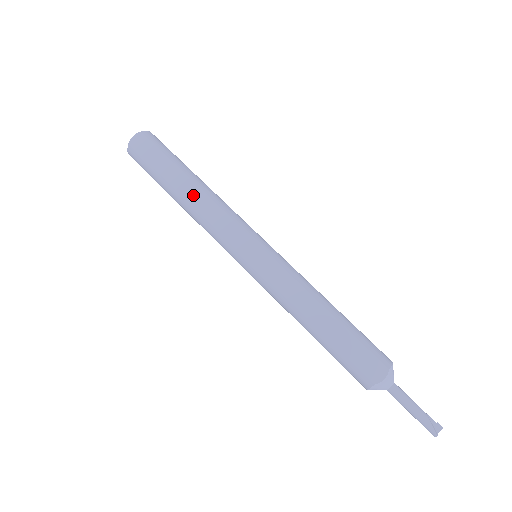
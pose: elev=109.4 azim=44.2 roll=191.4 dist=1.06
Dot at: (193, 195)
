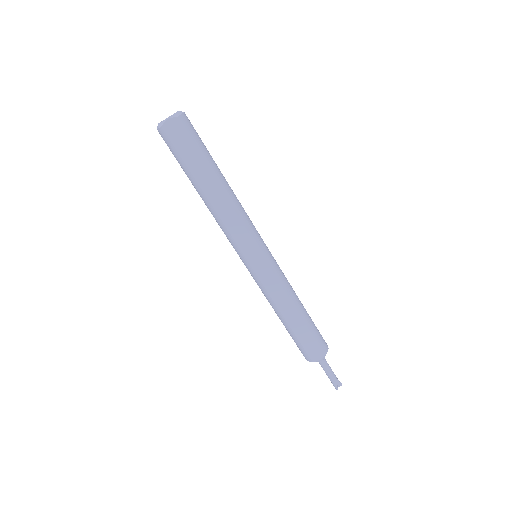
Dot at: (217, 199)
